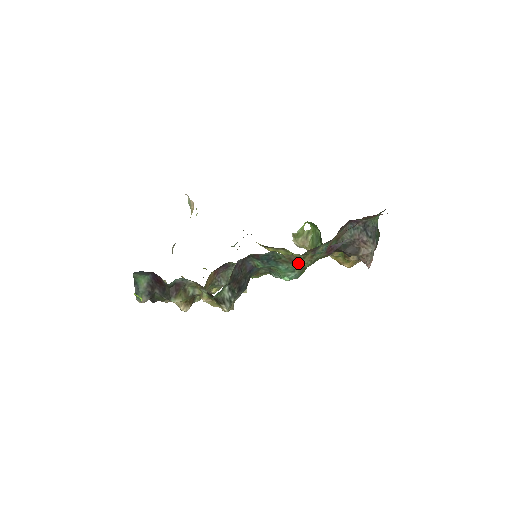
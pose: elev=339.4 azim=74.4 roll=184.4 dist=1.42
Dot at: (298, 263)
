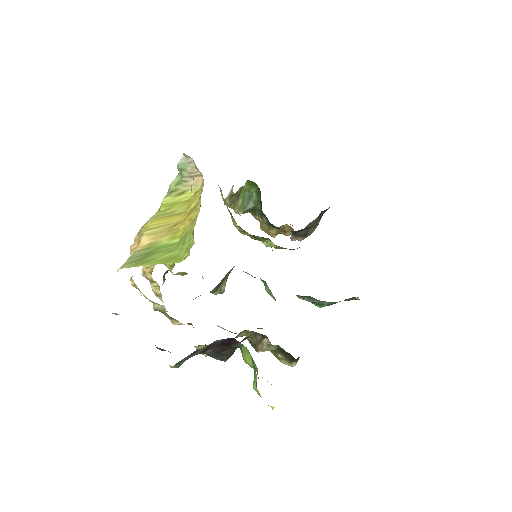
Dot at: occluded
